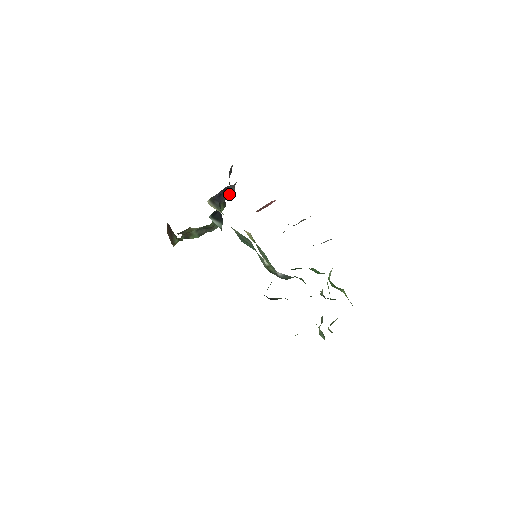
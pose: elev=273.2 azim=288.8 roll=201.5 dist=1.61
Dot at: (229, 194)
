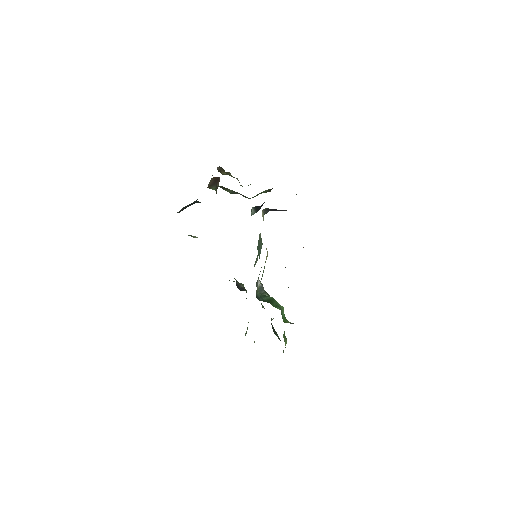
Dot at: occluded
